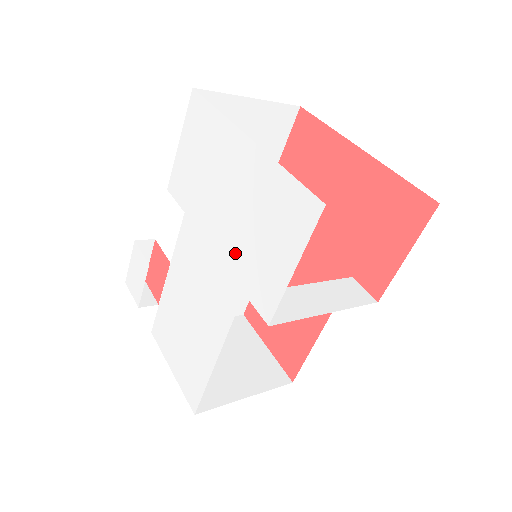
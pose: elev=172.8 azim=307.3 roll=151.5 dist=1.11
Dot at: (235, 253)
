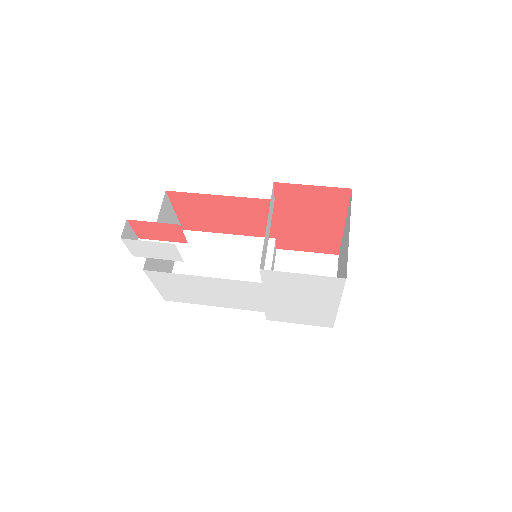
Dot at: (278, 308)
